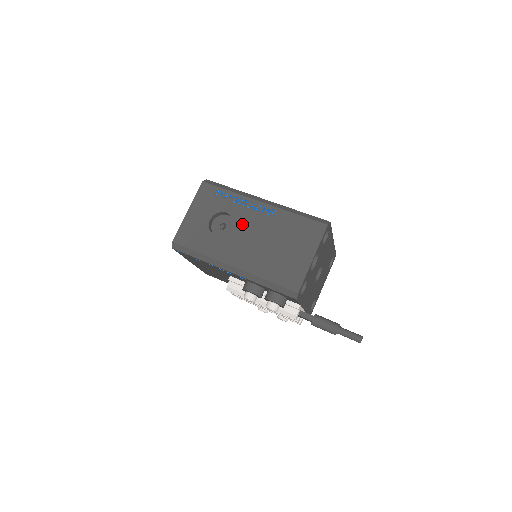
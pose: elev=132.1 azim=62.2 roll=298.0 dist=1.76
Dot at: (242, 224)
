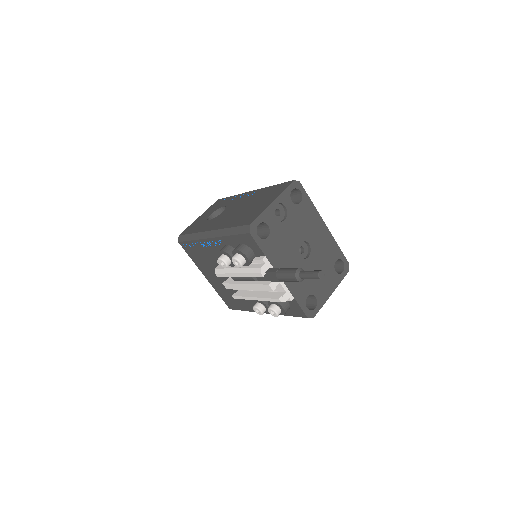
Dot at: (231, 207)
